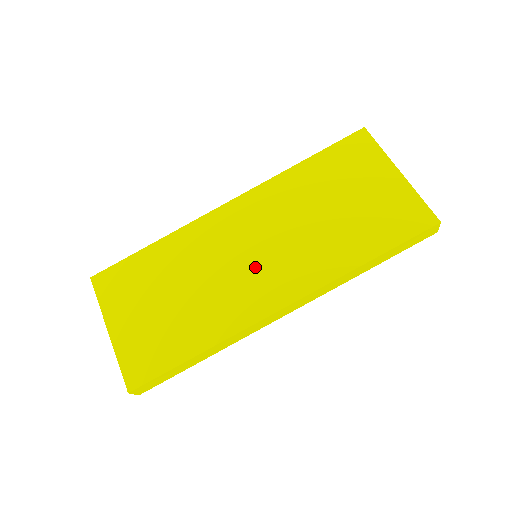
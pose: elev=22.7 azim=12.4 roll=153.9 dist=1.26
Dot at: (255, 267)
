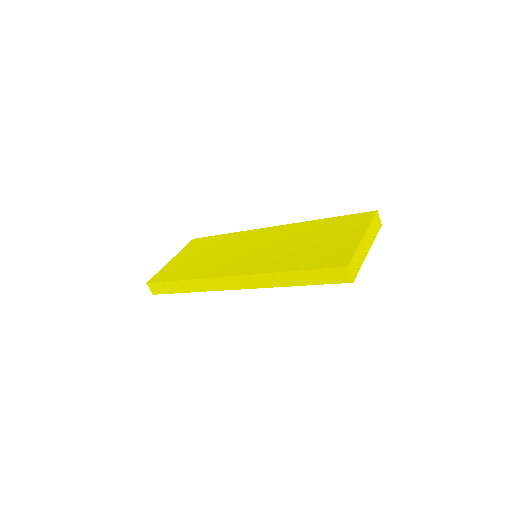
Dot at: (245, 256)
